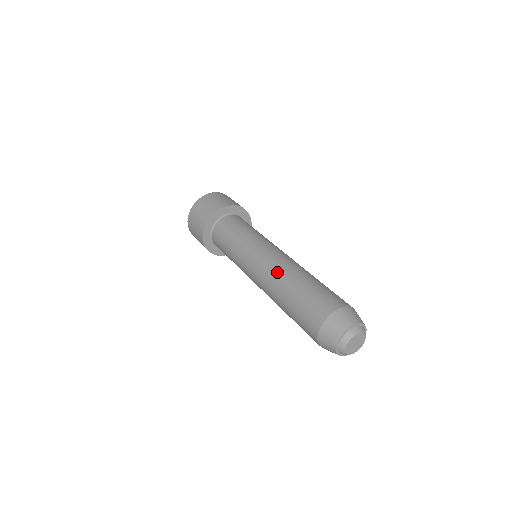
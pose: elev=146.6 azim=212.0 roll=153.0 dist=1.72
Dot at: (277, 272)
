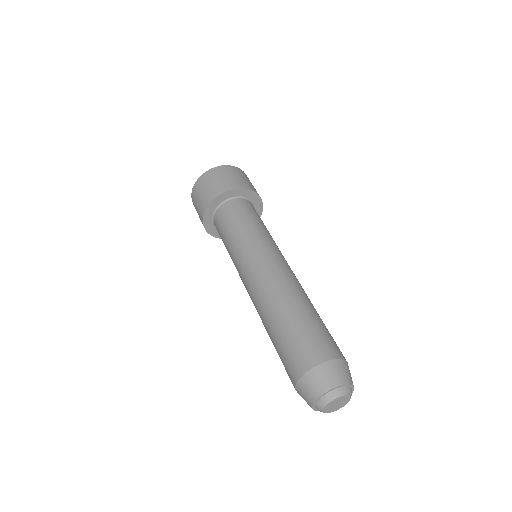
Dot at: (275, 288)
